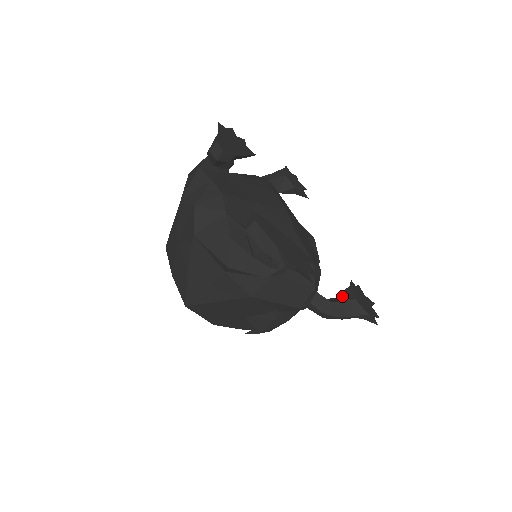
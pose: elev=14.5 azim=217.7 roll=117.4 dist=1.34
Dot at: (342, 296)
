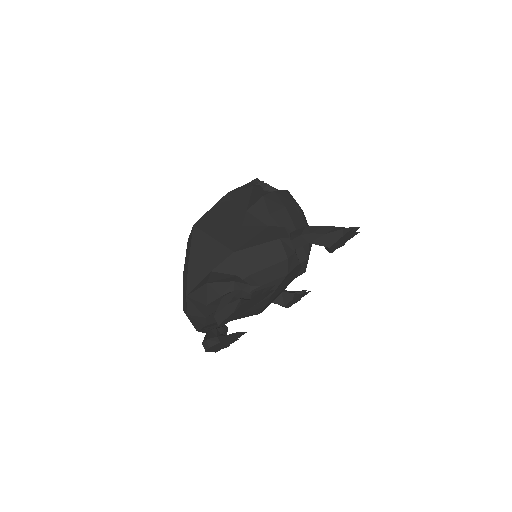
Dot at: (283, 297)
